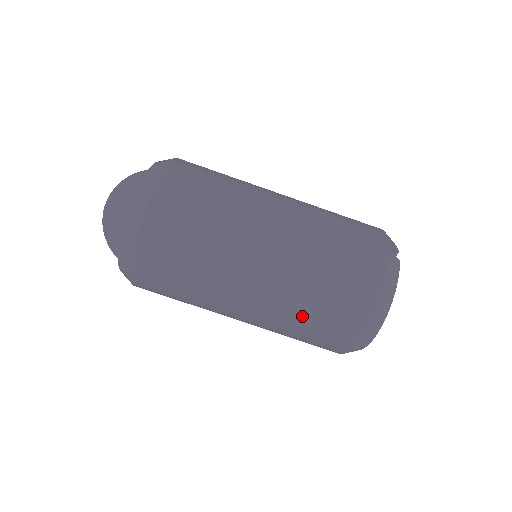
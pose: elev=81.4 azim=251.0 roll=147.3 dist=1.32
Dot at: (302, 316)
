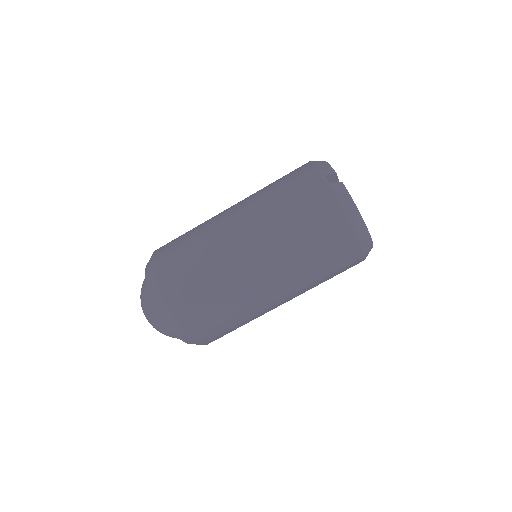
Dot at: (316, 276)
